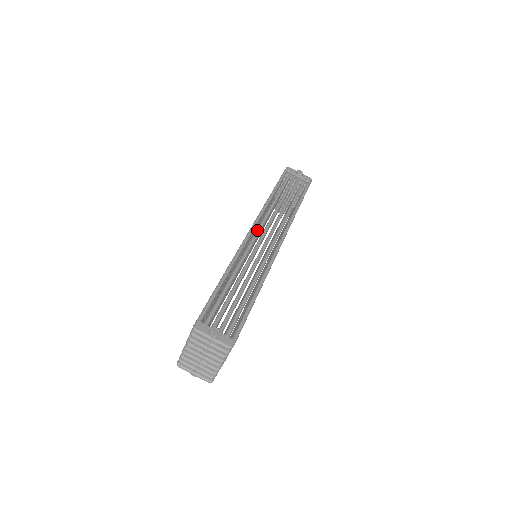
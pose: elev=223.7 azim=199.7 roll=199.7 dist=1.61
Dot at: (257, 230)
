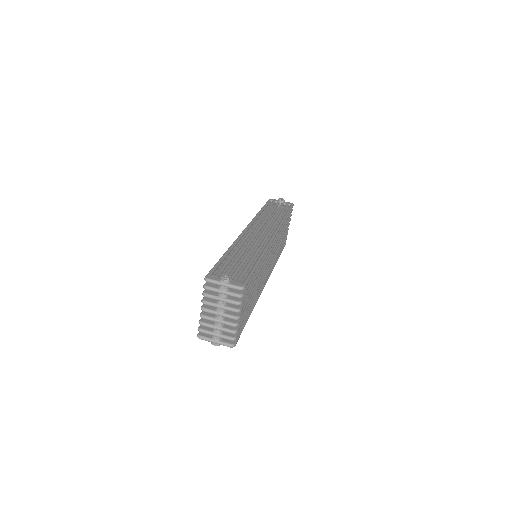
Dot at: (251, 228)
